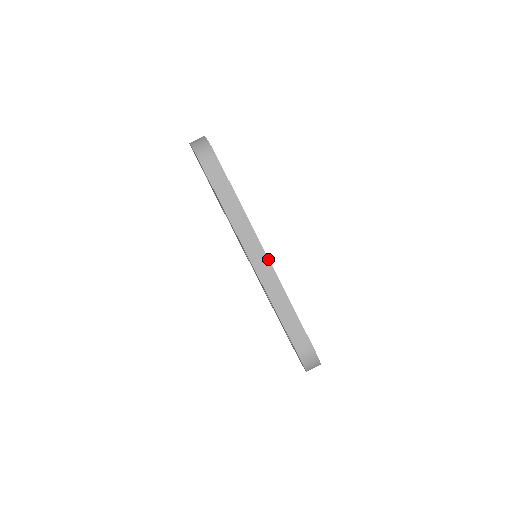
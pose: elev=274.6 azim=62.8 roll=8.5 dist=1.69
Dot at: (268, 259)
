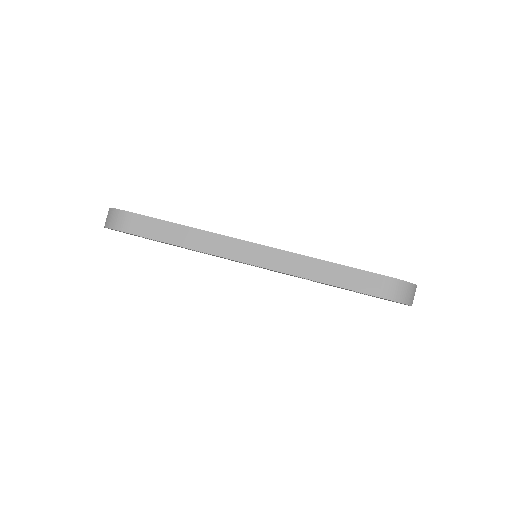
Dot at: (261, 245)
